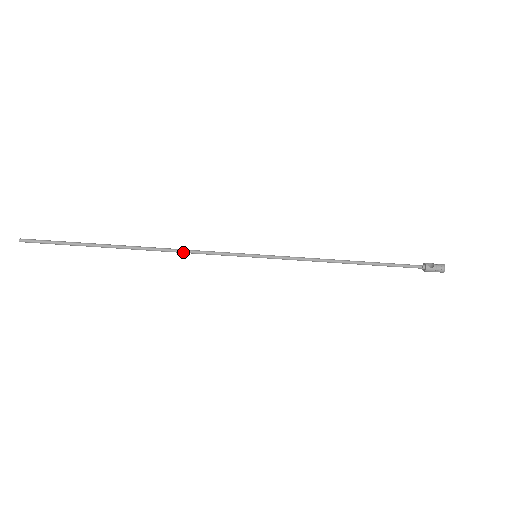
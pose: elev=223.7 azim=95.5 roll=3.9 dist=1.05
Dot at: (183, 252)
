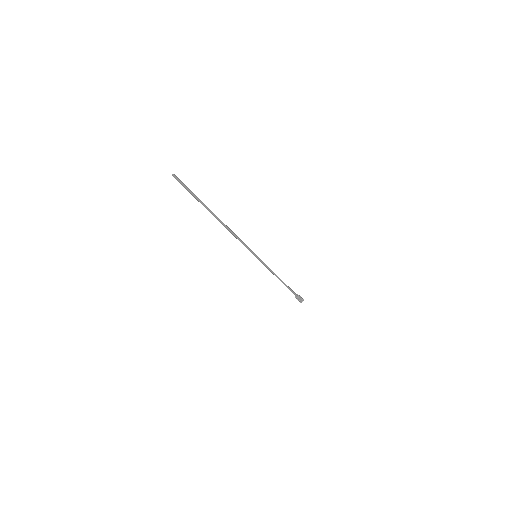
Dot at: (235, 235)
